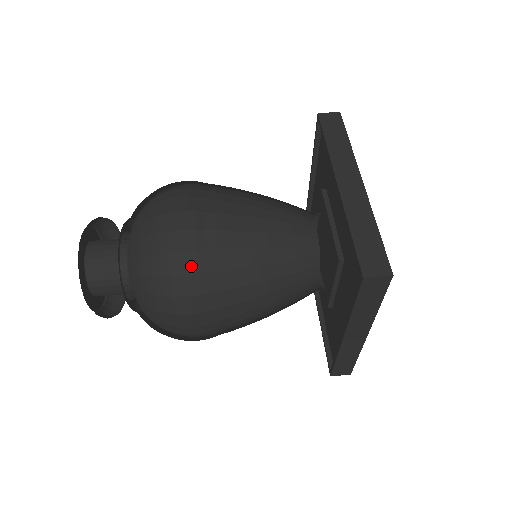
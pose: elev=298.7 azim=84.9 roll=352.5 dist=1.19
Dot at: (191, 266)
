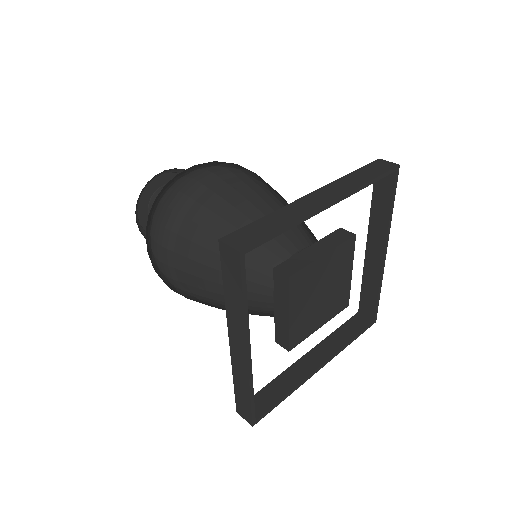
Dot at: (178, 204)
